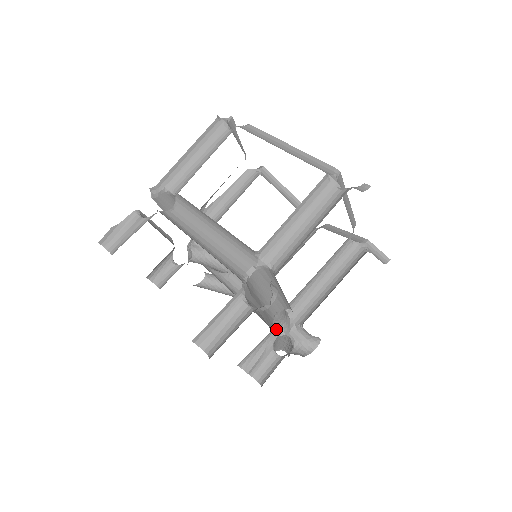
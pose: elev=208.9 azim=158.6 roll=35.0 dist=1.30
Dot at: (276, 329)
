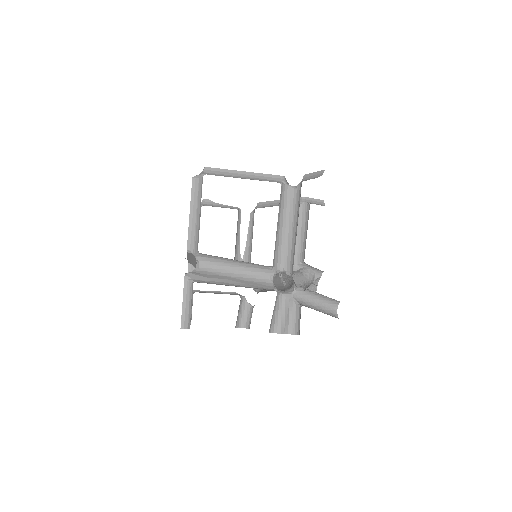
Dot at: (291, 289)
